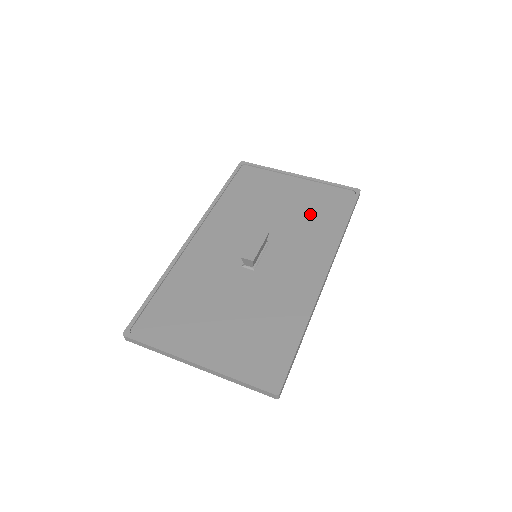
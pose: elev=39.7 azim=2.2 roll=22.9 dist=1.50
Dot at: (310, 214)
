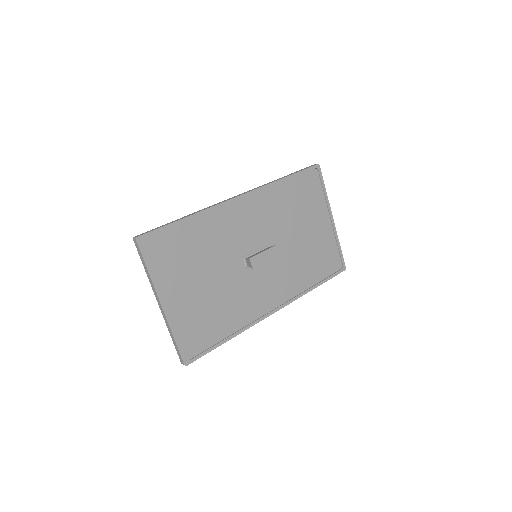
Dot at: (309, 258)
